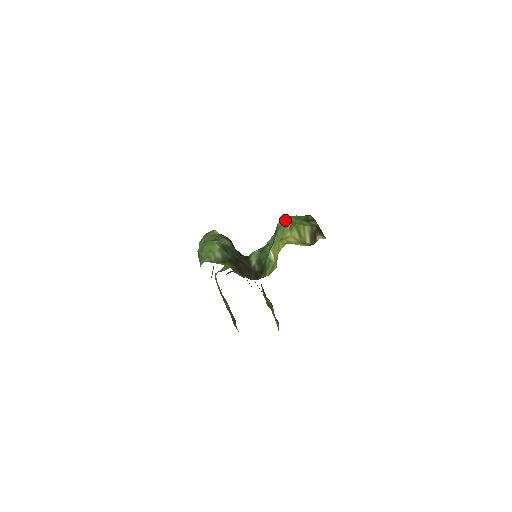
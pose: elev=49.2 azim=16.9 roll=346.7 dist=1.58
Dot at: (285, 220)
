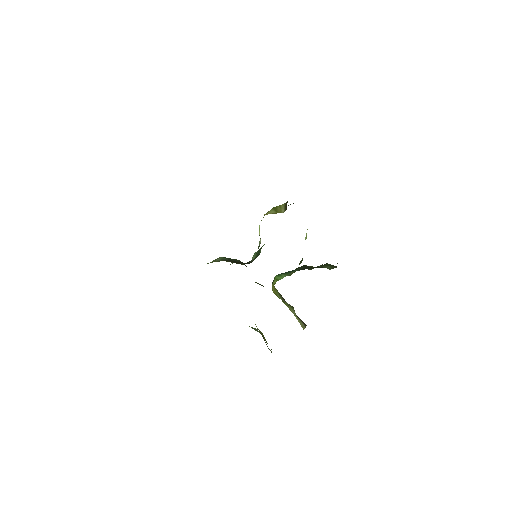
Dot at: occluded
